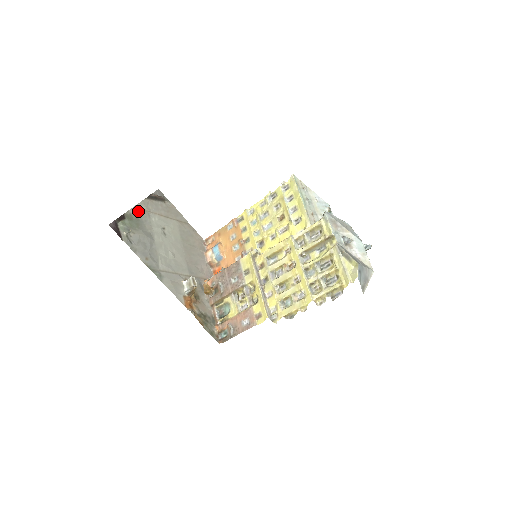
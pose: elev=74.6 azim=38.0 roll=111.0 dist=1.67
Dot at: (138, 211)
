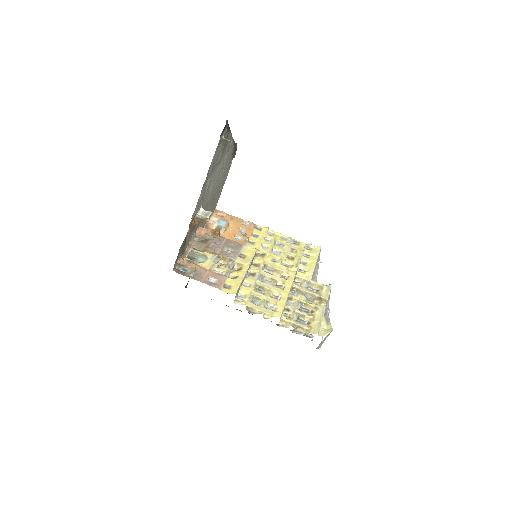
Dot at: (230, 140)
